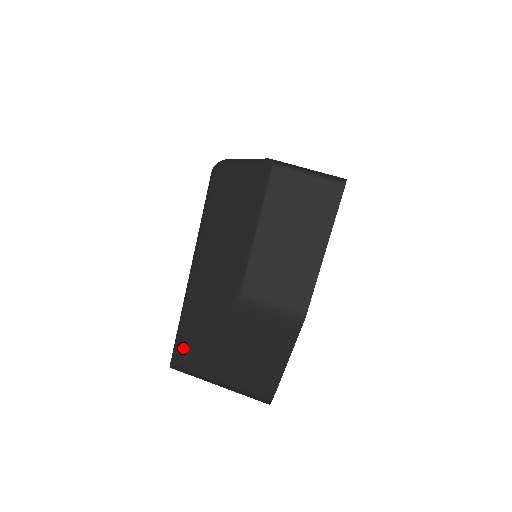
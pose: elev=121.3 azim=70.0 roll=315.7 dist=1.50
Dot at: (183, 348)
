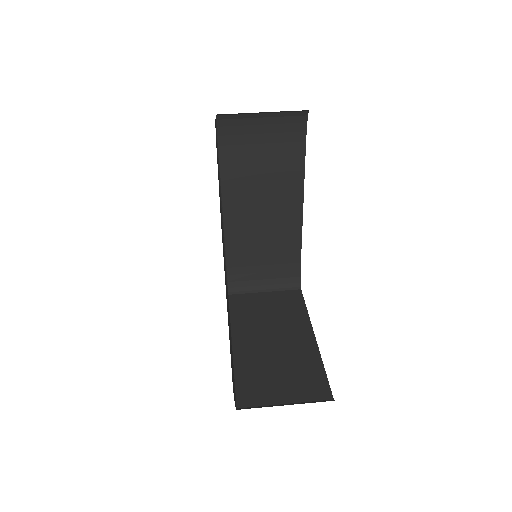
Dot at: occluded
